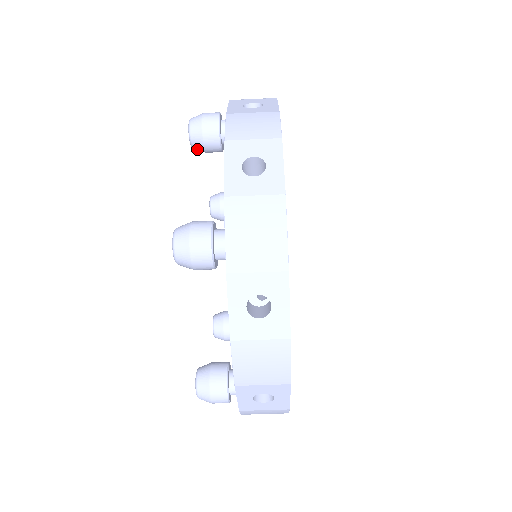
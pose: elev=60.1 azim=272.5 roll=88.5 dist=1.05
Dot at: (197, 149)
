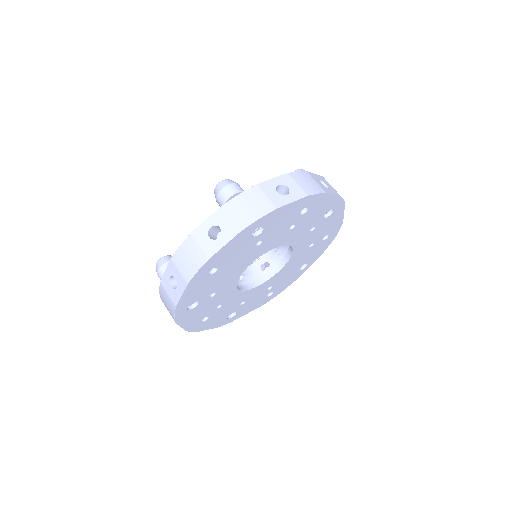
Dot at: occluded
